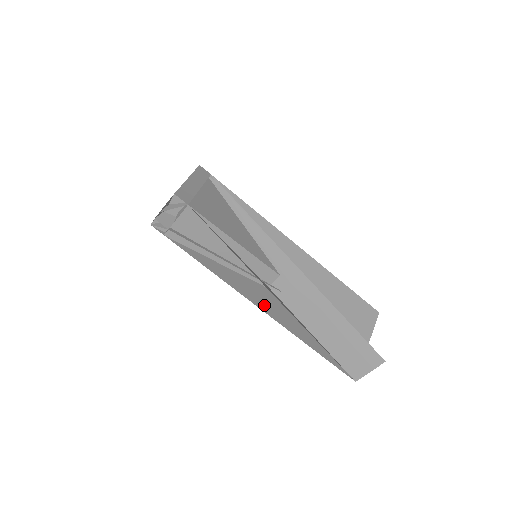
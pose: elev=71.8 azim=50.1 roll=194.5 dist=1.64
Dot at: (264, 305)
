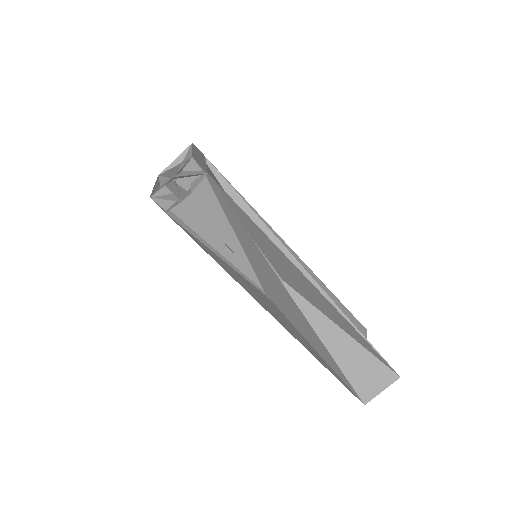
Dot at: (272, 312)
